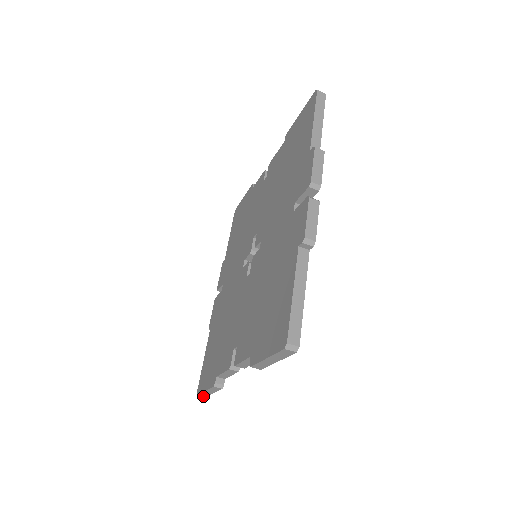
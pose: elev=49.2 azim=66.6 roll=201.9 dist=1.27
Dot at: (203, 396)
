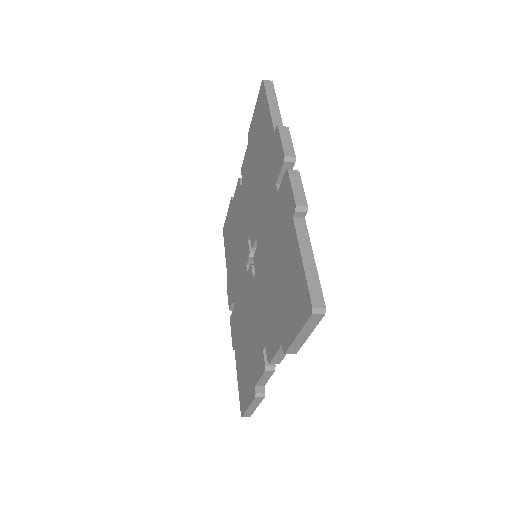
Dot at: (248, 415)
